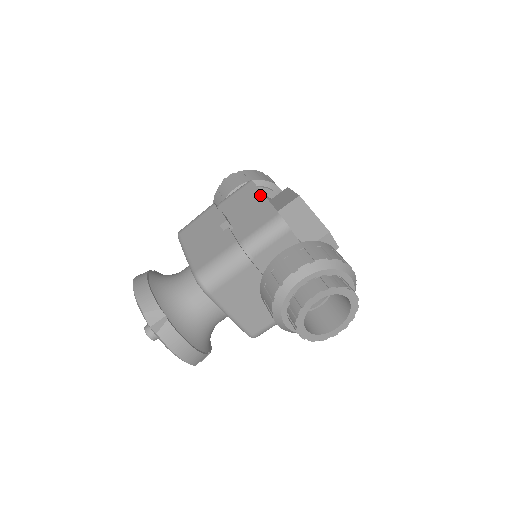
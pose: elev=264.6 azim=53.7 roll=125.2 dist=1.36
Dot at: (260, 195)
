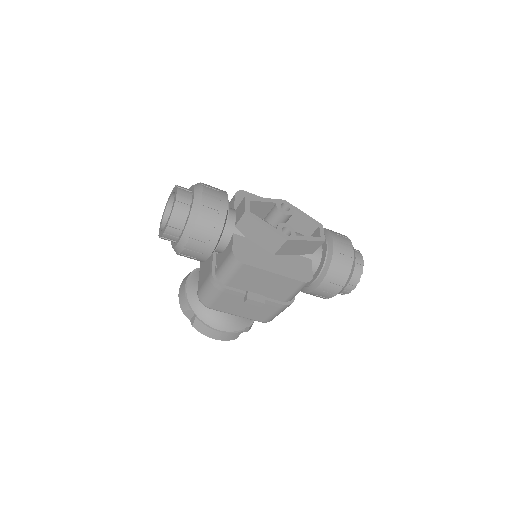
Dot at: (269, 274)
